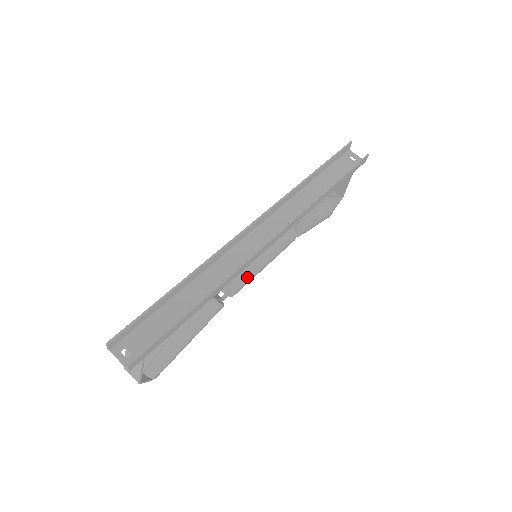
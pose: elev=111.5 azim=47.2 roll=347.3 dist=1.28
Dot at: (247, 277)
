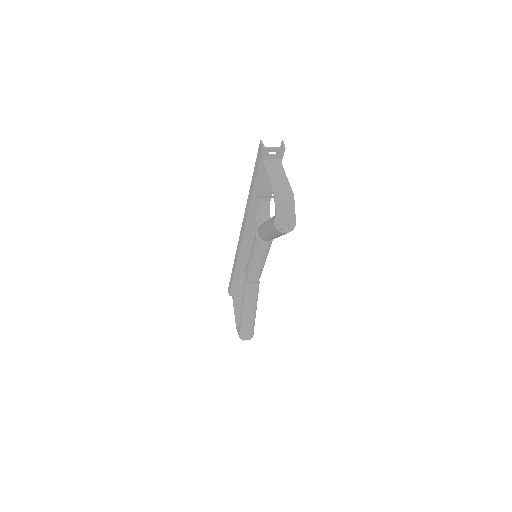
Dot at: occluded
